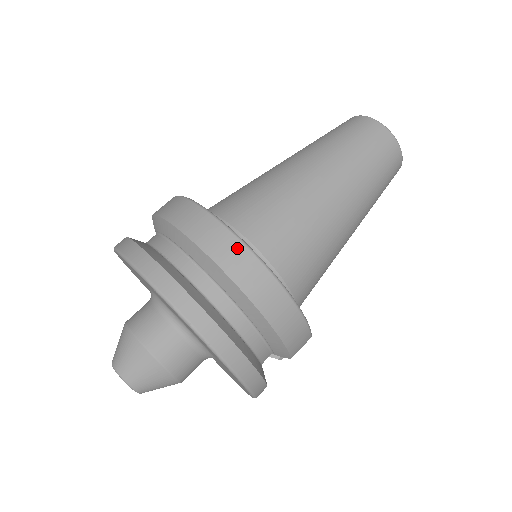
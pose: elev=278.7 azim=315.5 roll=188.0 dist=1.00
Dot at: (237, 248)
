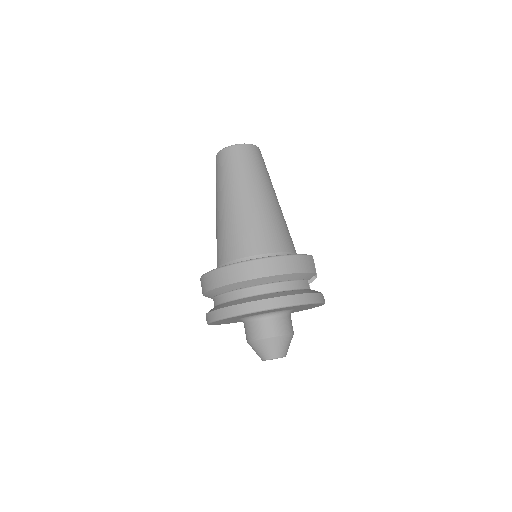
Dot at: (246, 266)
